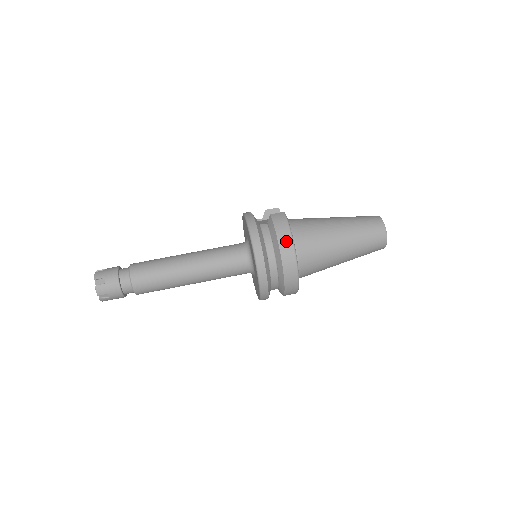
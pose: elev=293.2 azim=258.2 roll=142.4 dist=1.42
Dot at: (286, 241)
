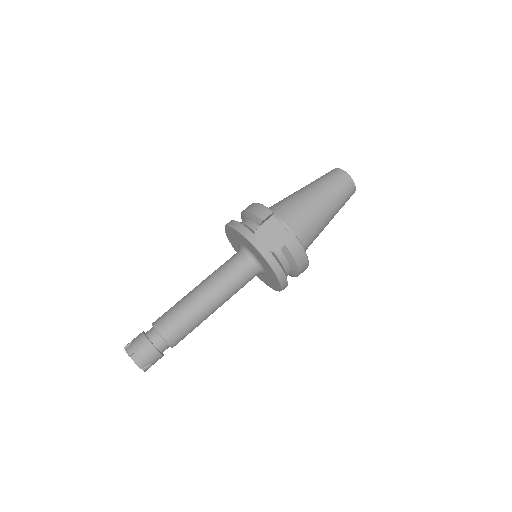
Dot at: (304, 264)
